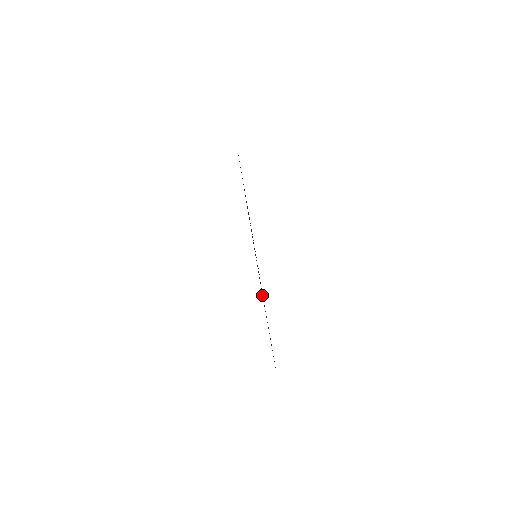
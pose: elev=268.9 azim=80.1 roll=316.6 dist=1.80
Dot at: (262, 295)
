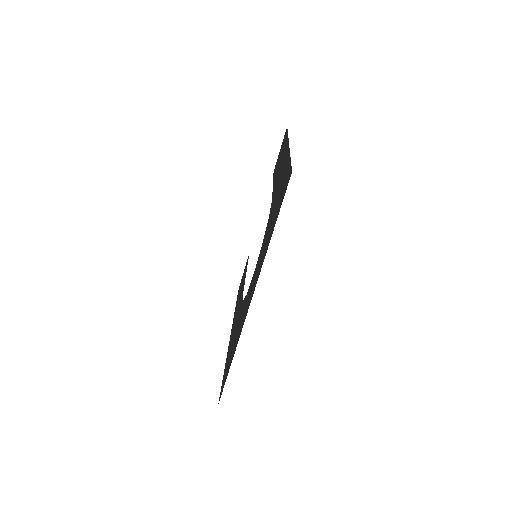
Dot at: (222, 380)
